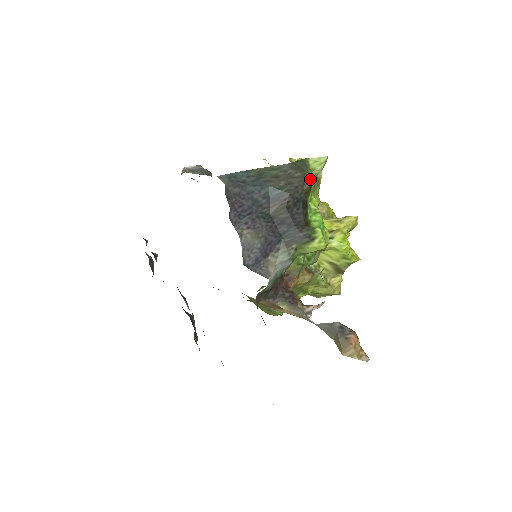
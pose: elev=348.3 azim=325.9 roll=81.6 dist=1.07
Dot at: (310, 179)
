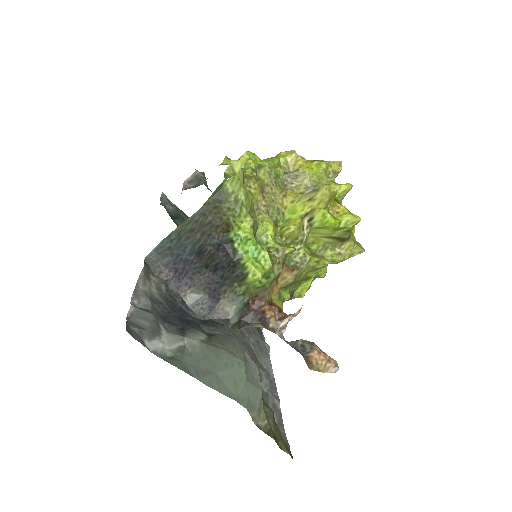
Dot at: (222, 217)
